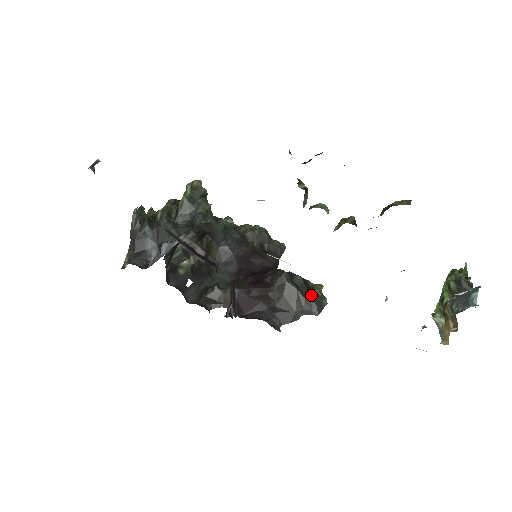
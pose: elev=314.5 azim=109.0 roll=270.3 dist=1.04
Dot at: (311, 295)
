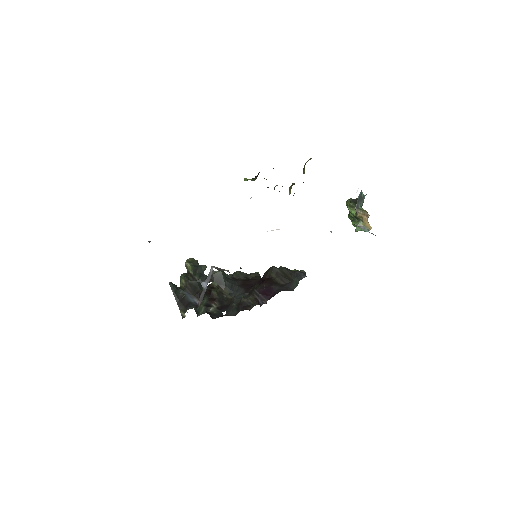
Dot at: (295, 271)
